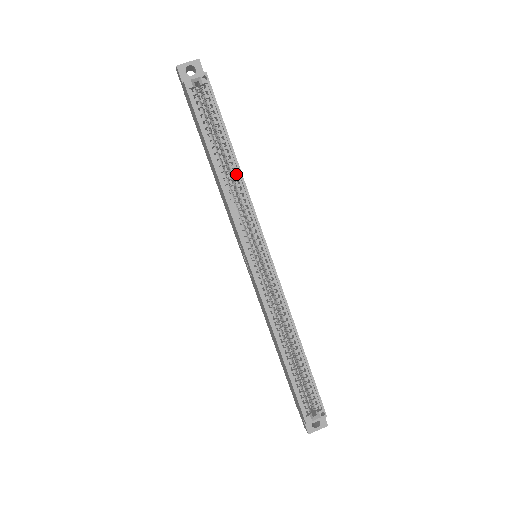
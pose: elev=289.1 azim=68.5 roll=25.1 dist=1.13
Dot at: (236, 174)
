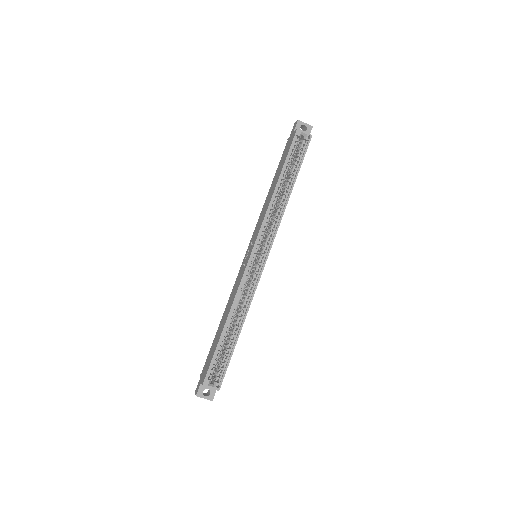
Dot at: (284, 200)
